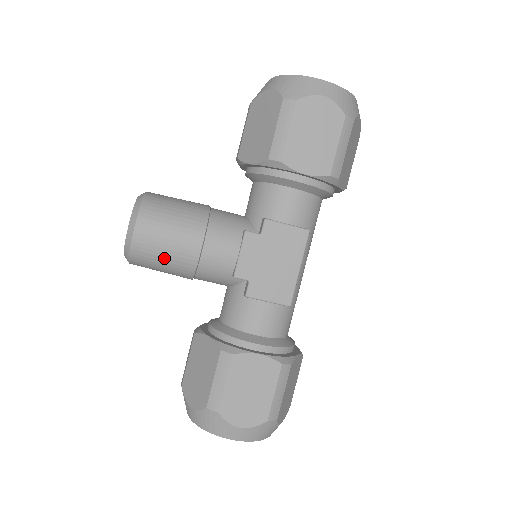
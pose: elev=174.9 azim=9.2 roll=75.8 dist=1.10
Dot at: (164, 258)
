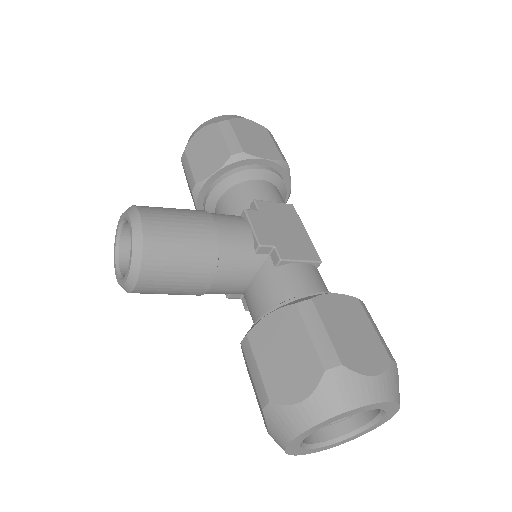
Dot at: (183, 245)
